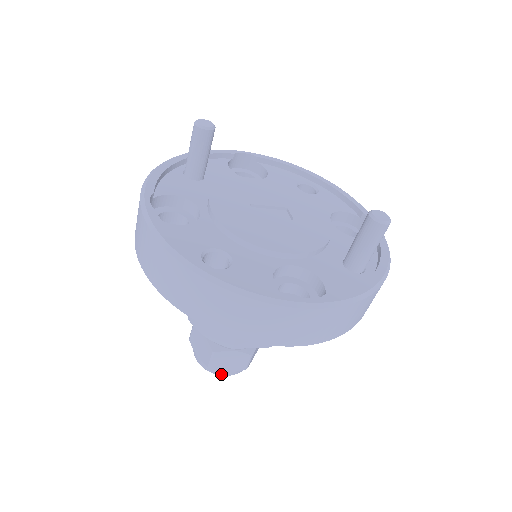
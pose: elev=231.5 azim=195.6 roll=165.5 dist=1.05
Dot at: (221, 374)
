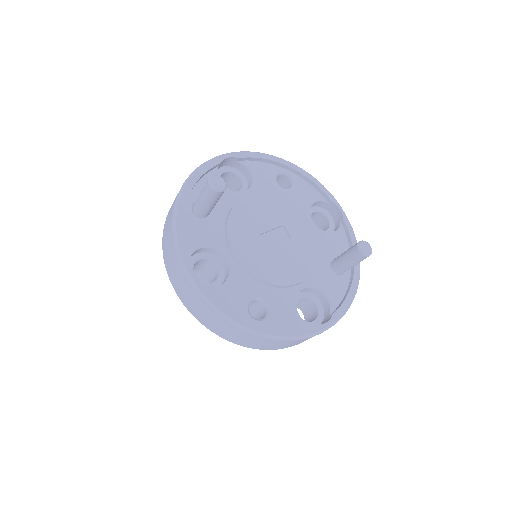
Dot at: occluded
